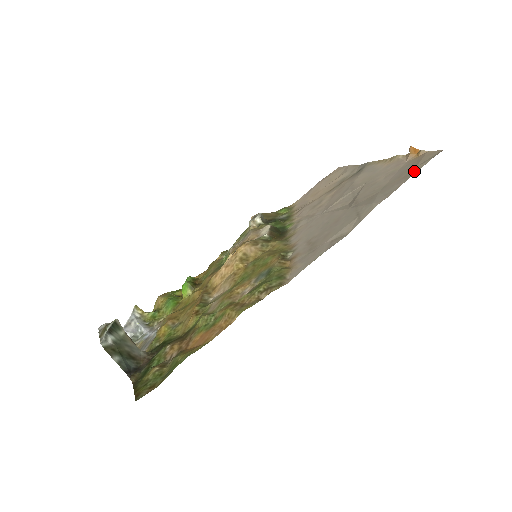
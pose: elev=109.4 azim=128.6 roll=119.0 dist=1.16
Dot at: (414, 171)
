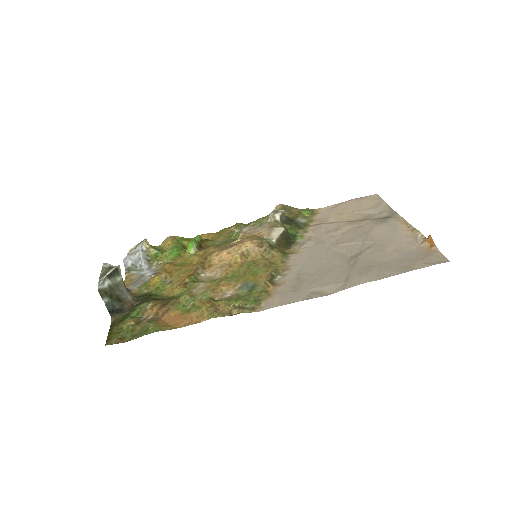
Dot at: (413, 267)
